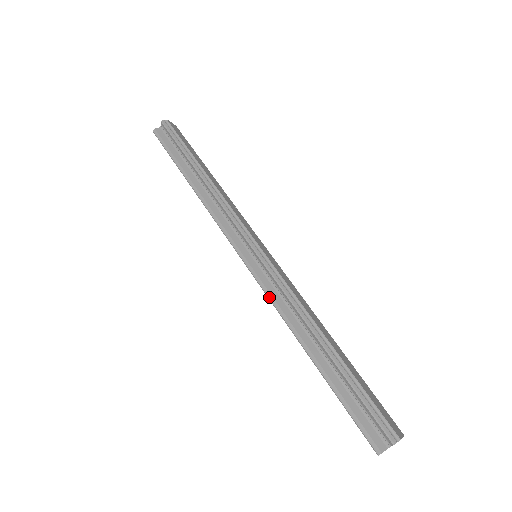
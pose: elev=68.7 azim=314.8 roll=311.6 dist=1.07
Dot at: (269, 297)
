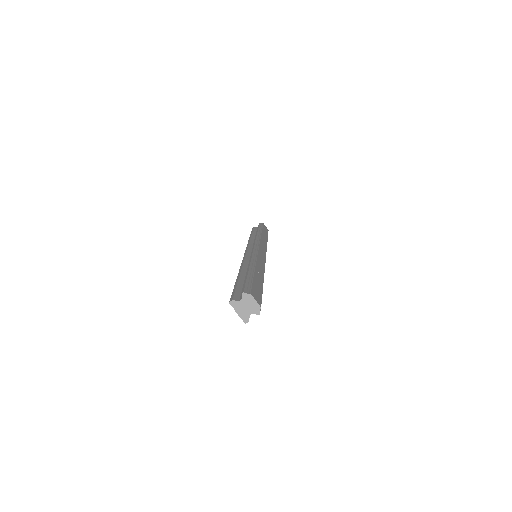
Dot at: (242, 260)
